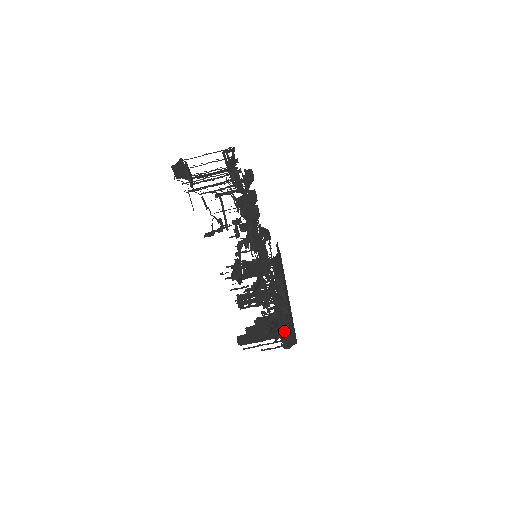
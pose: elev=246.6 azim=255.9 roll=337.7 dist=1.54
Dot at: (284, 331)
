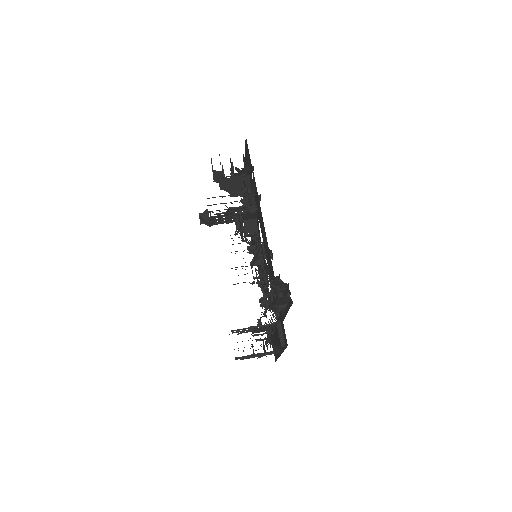
Dot at: (279, 280)
